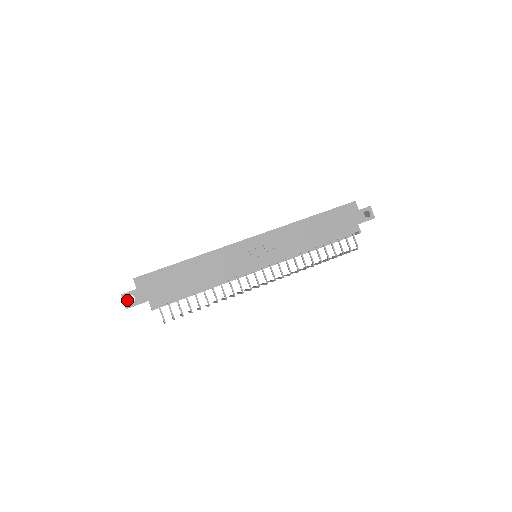
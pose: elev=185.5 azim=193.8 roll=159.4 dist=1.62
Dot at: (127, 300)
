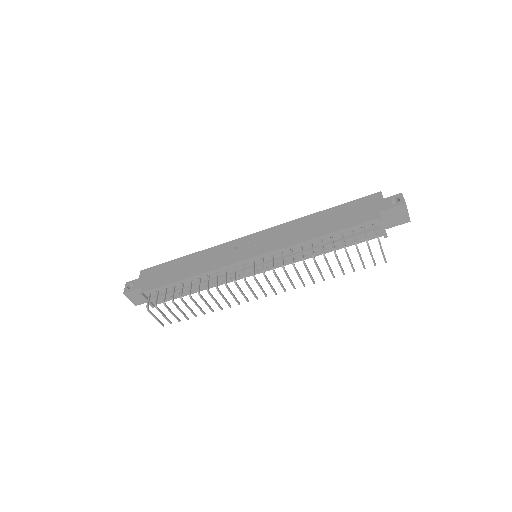
Dot at: occluded
